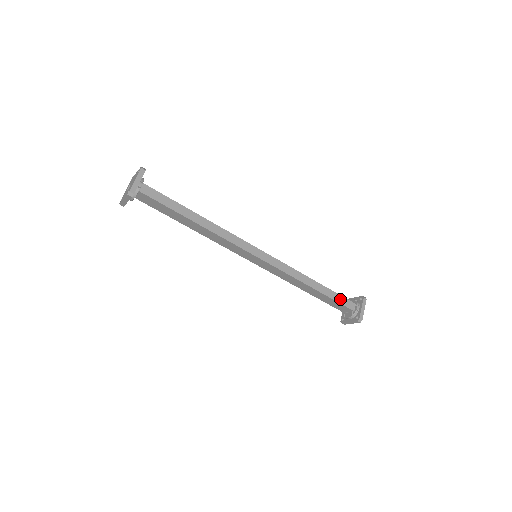
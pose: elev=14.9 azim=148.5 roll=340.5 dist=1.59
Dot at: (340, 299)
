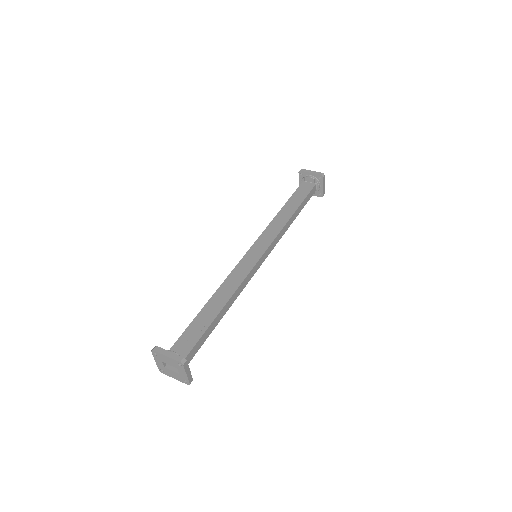
Dot at: (308, 197)
